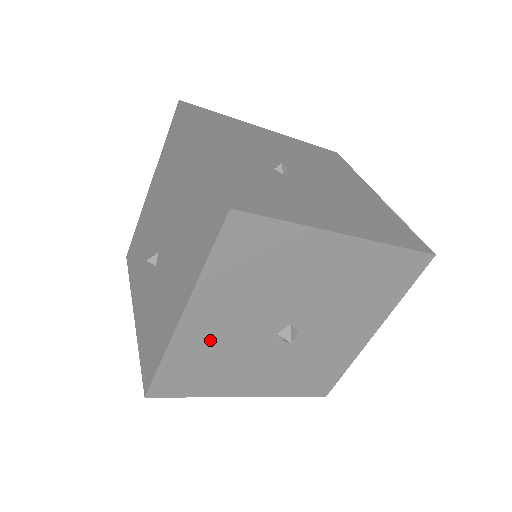
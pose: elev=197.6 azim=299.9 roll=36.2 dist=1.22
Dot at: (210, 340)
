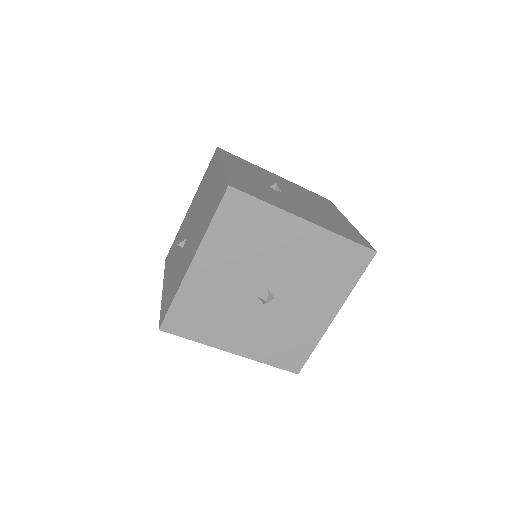
Dot at: (209, 288)
